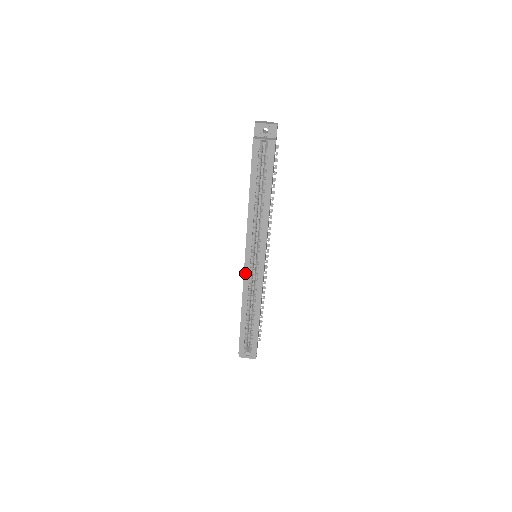
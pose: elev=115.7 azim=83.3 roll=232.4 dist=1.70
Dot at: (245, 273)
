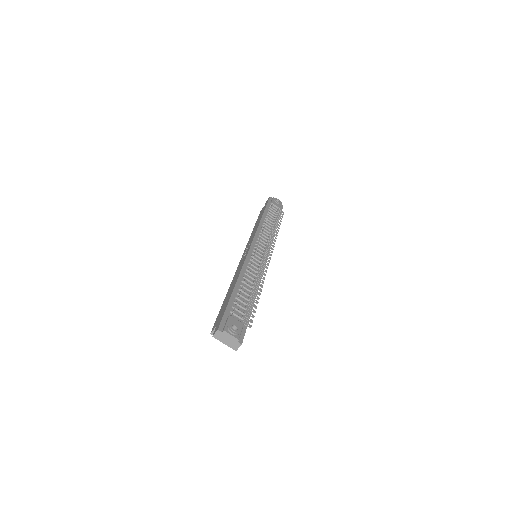
Dot at: occluded
